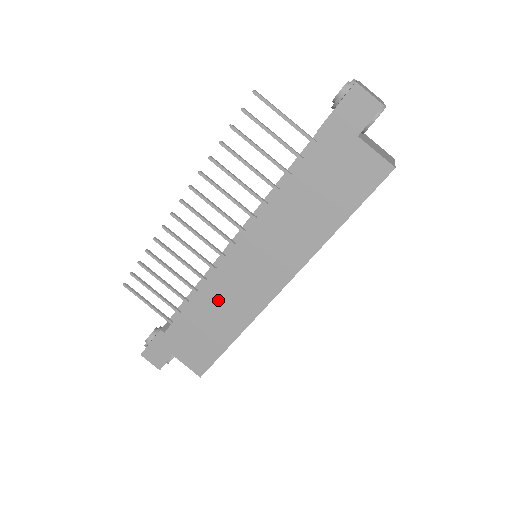
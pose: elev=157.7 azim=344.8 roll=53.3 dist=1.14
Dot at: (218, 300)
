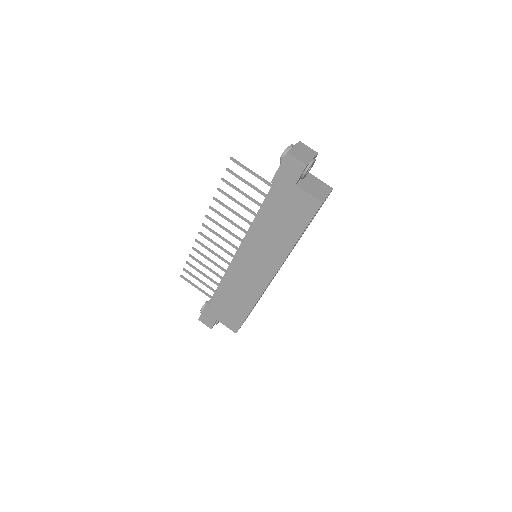
Dot at: (236, 286)
